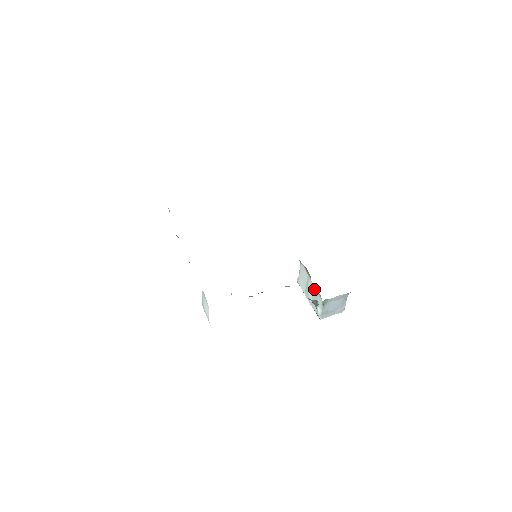
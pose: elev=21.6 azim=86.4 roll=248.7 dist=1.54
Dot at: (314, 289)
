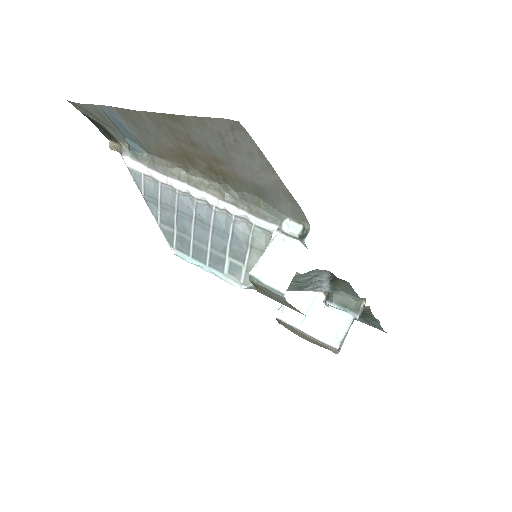
Dot at: (329, 306)
